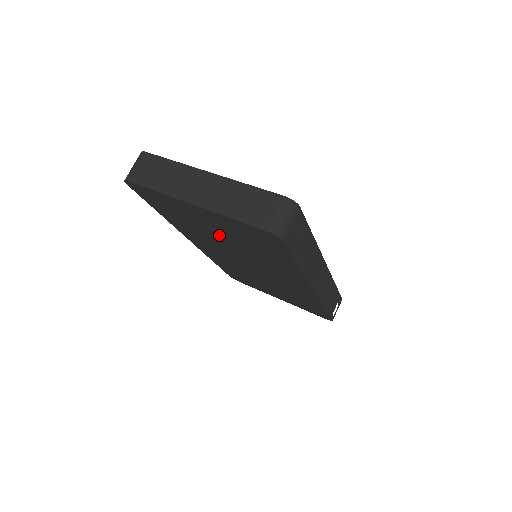
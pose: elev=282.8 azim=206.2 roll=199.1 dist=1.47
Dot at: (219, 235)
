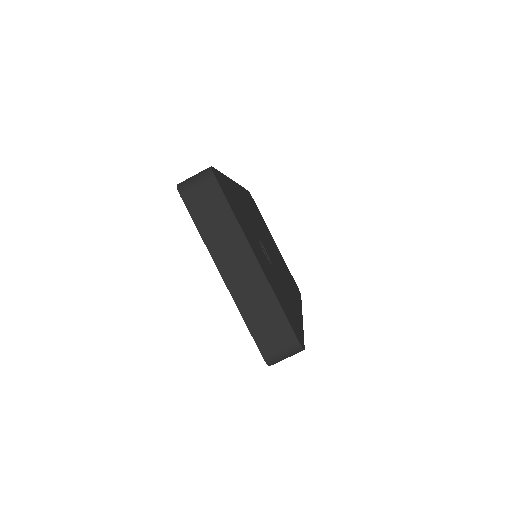
Dot at: occluded
